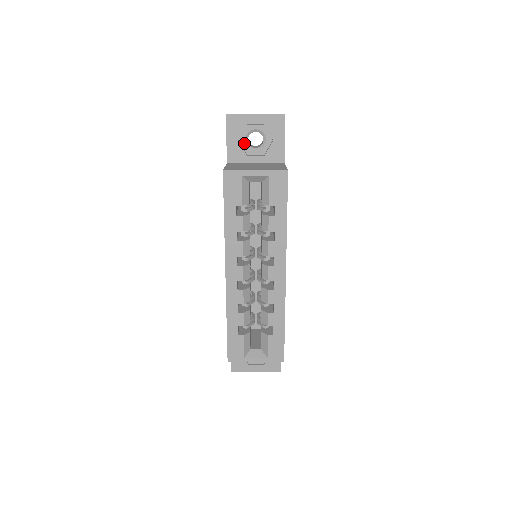
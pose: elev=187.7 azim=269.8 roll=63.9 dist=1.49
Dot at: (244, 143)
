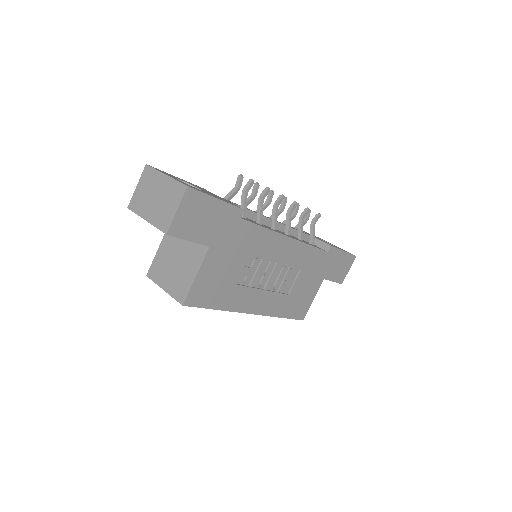
Dot at: occluded
